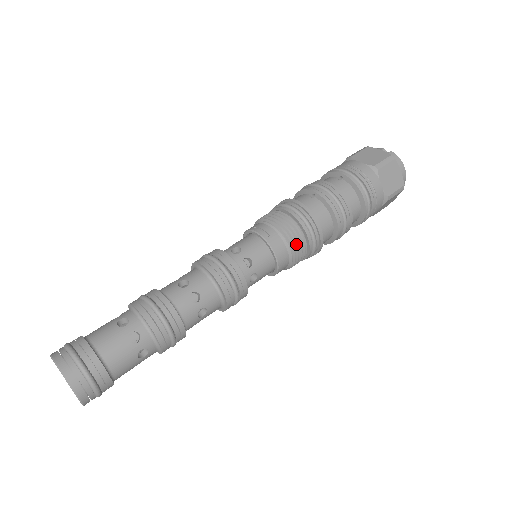
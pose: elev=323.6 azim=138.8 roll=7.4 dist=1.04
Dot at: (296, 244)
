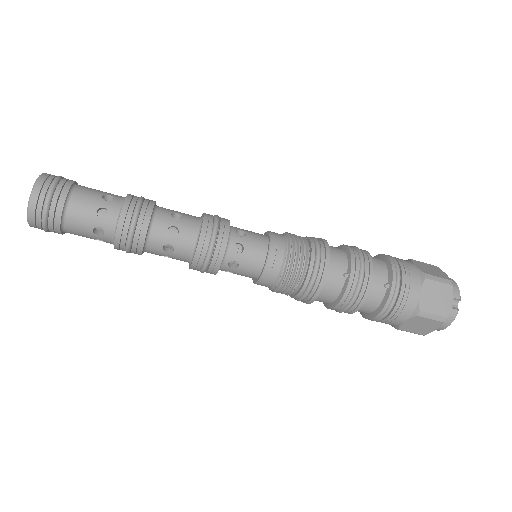
Dot at: (282, 290)
